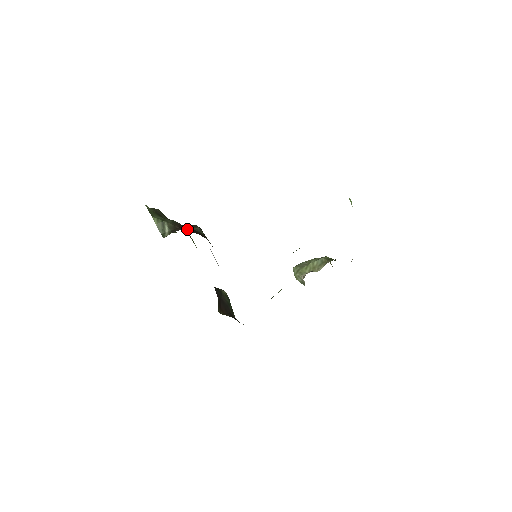
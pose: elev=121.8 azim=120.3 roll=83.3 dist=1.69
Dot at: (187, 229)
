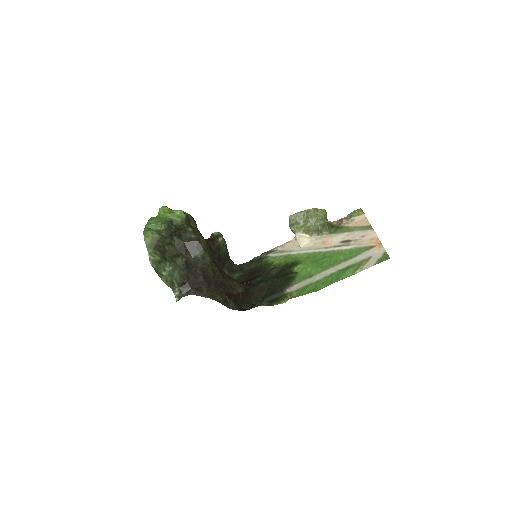
Dot at: (195, 279)
